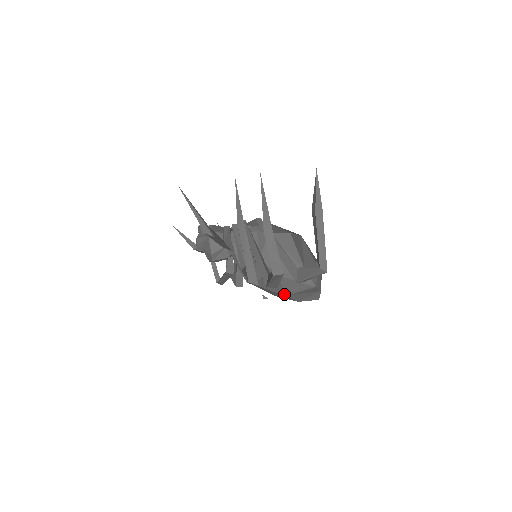
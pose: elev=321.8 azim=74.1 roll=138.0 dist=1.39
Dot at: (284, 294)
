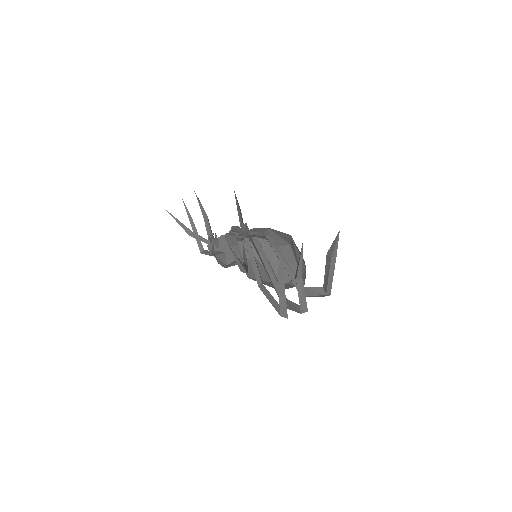
Dot at: occluded
